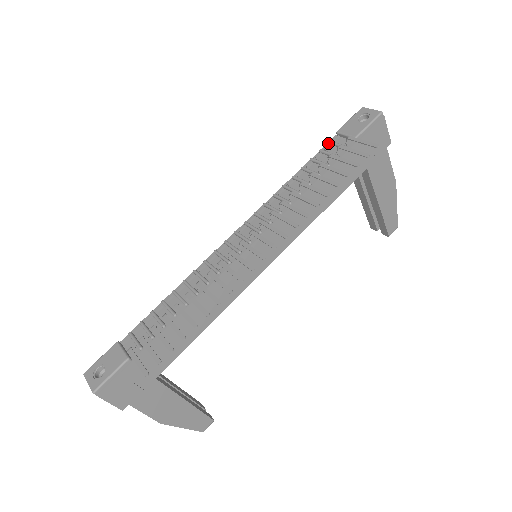
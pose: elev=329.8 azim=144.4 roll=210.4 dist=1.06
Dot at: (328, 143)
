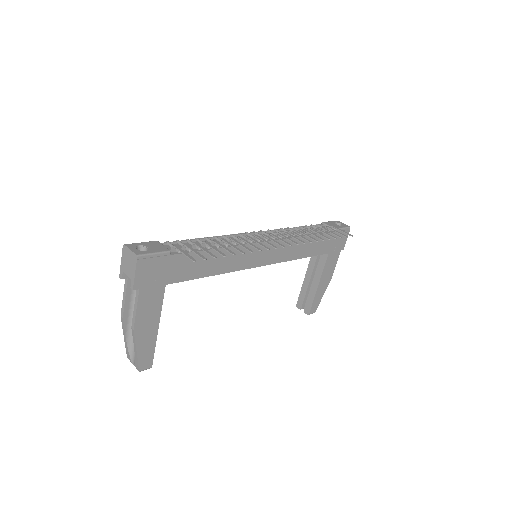
Dot at: (316, 225)
